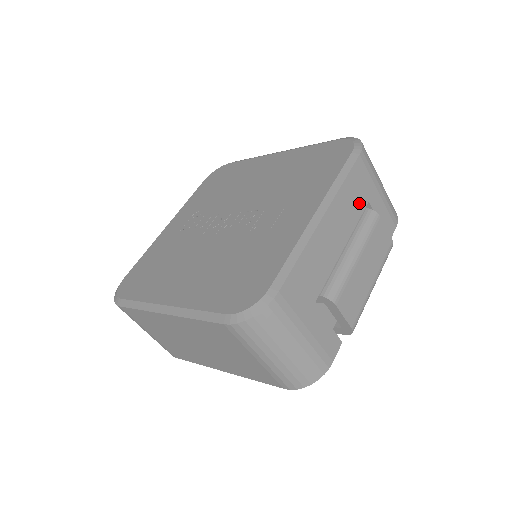
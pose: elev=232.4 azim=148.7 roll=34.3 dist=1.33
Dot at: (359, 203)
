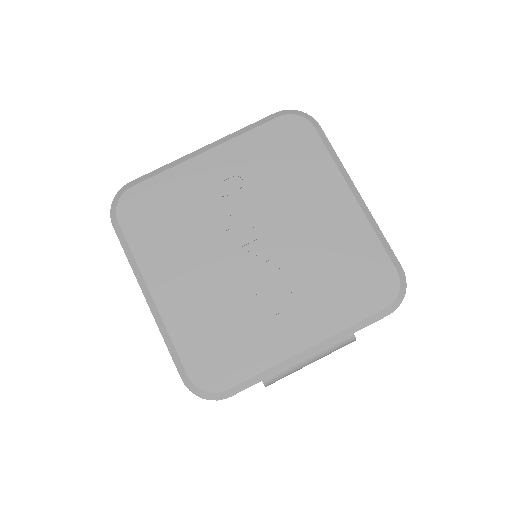
Dot at: occluded
